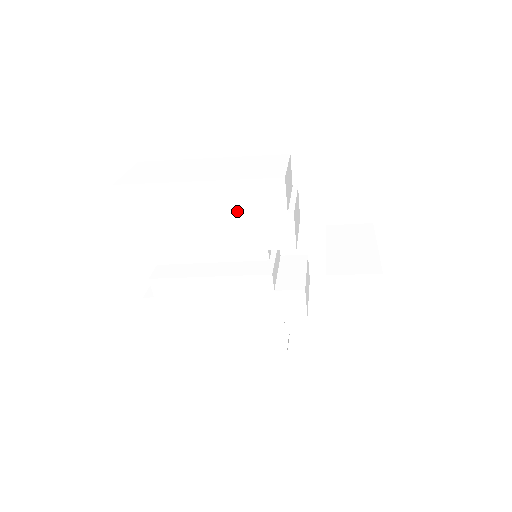
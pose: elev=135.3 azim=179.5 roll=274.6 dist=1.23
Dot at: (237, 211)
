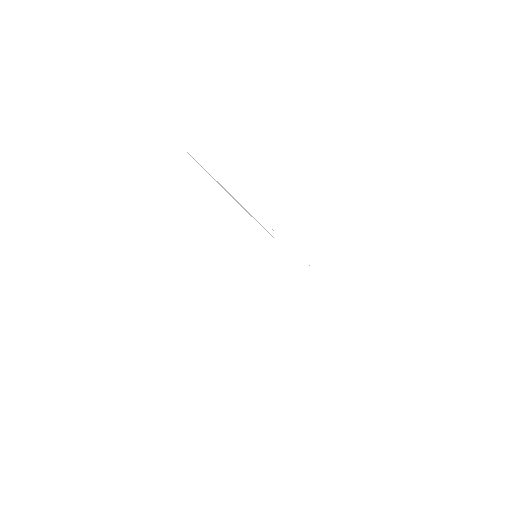
Dot at: occluded
